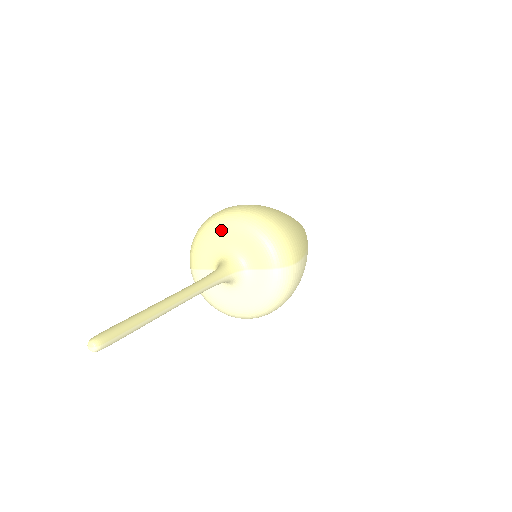
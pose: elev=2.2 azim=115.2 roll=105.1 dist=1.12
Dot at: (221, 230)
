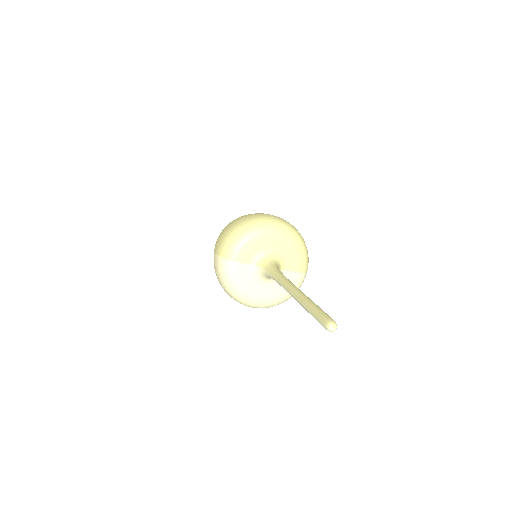
Dot at: (271, 234)
